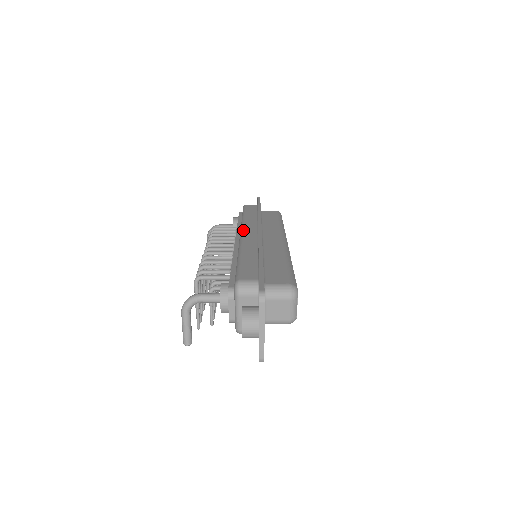
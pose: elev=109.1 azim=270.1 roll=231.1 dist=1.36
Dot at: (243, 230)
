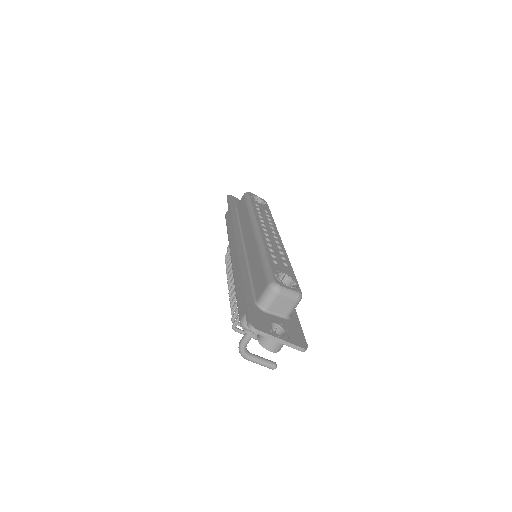
Dot at: (230, 253)
